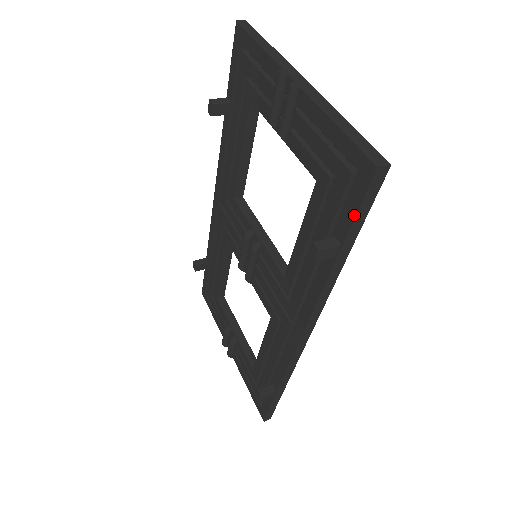
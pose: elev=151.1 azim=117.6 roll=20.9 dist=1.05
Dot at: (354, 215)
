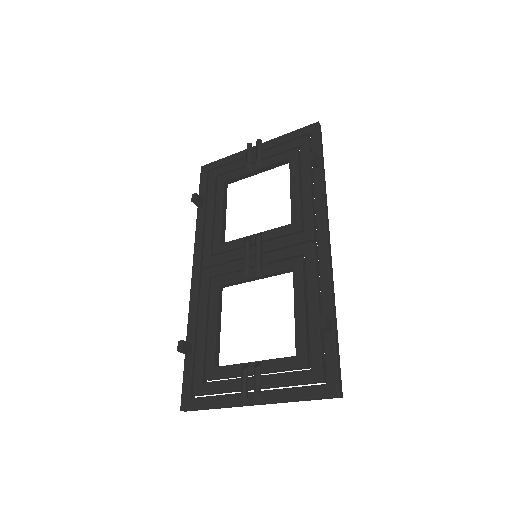
Dot at: (318, 143)
